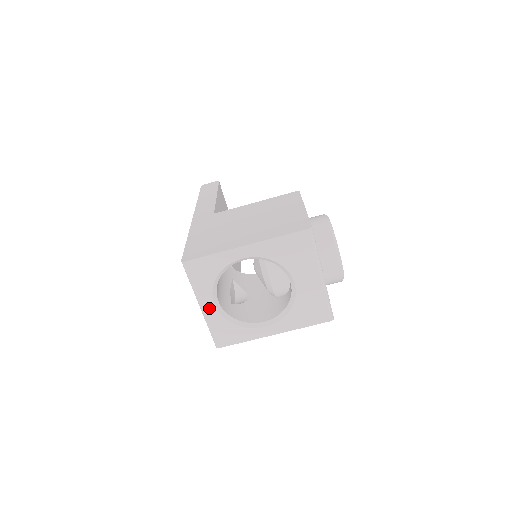
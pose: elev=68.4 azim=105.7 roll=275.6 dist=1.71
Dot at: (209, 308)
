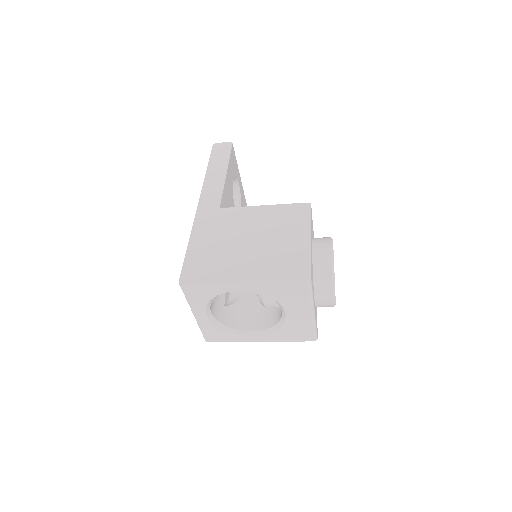
Dot at: (202, 317)
